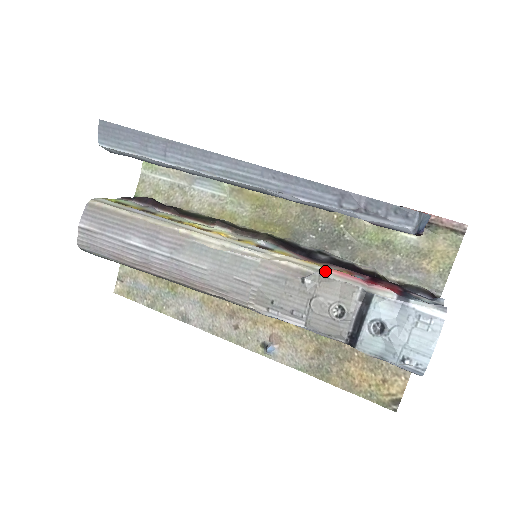
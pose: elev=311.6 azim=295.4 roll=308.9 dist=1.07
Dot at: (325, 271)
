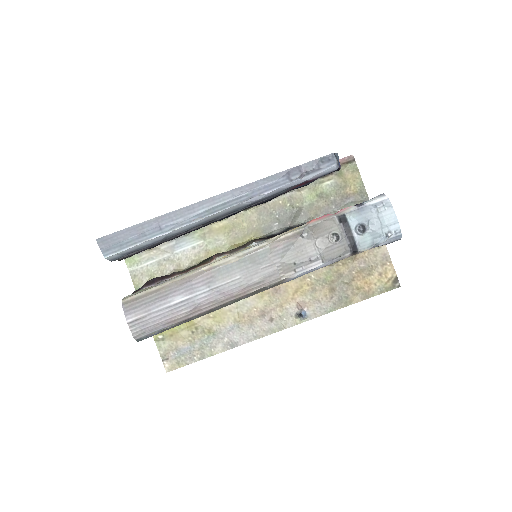
Dot at: (309, 224)
